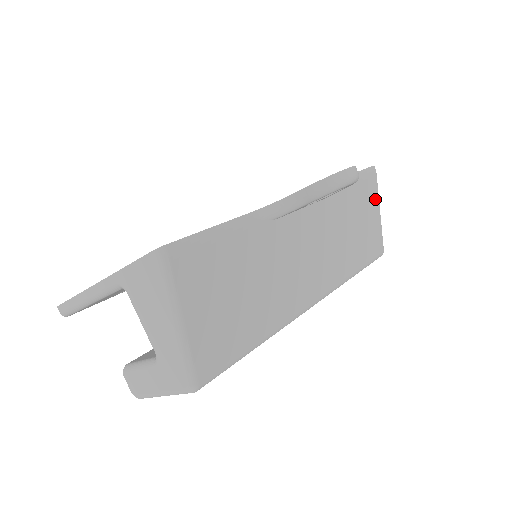
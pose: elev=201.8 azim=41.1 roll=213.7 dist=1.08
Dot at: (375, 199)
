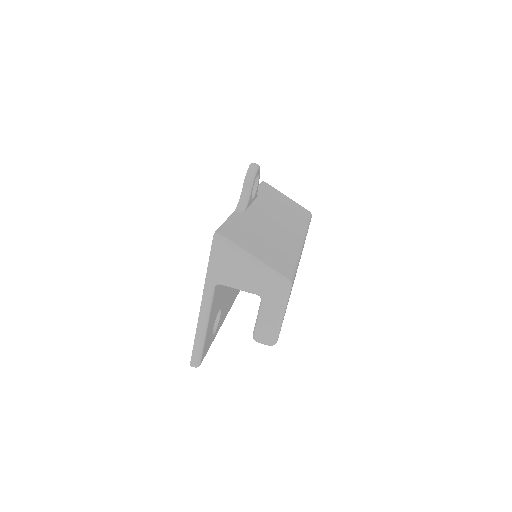
Dot at: (279, 193)
